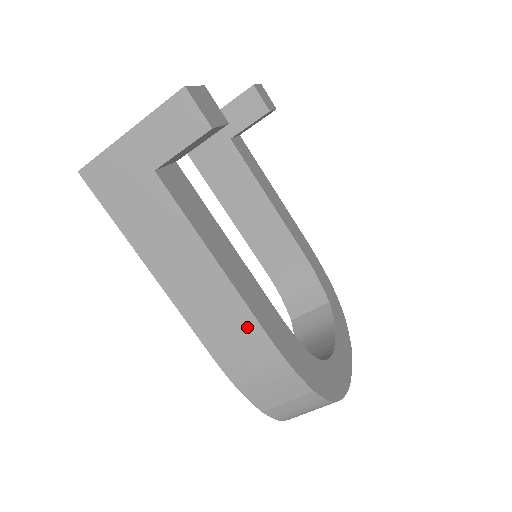
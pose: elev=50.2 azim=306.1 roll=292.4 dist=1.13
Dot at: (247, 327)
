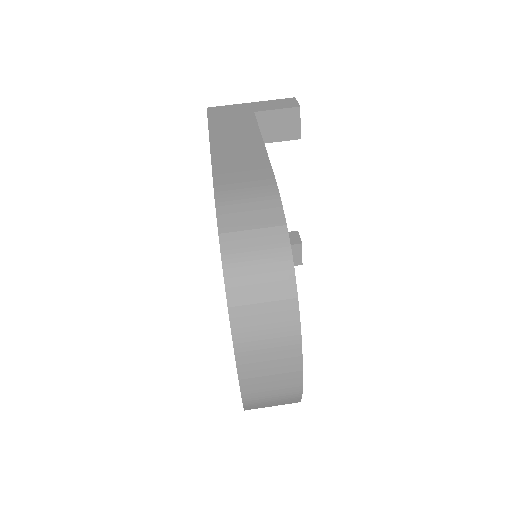
Dot at: (259, 167)
